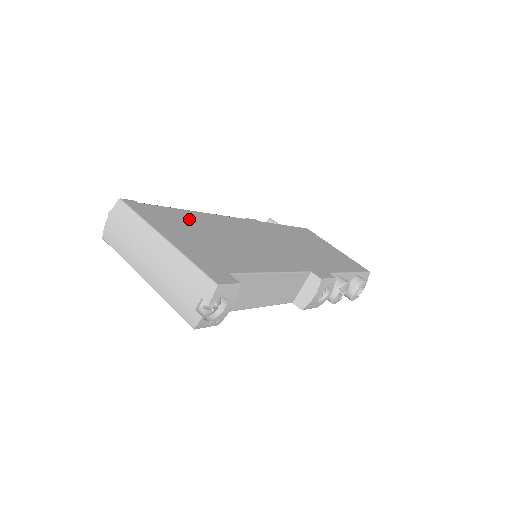
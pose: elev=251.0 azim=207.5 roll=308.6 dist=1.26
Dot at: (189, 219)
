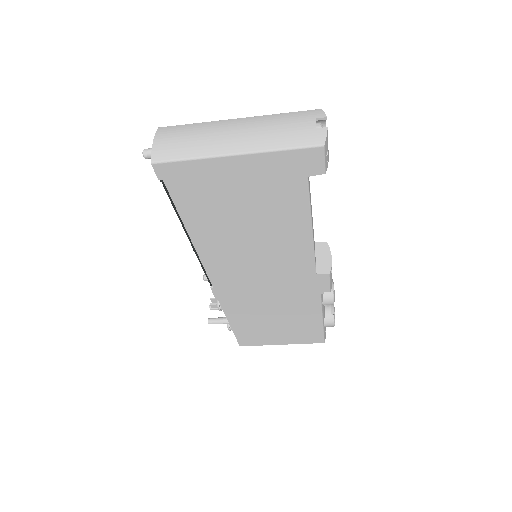
Dot at: occluded
